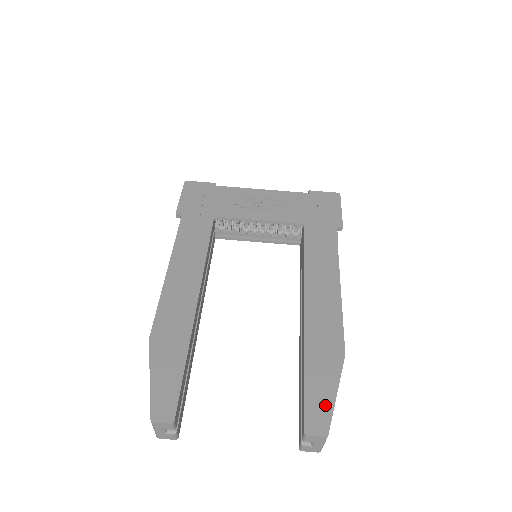
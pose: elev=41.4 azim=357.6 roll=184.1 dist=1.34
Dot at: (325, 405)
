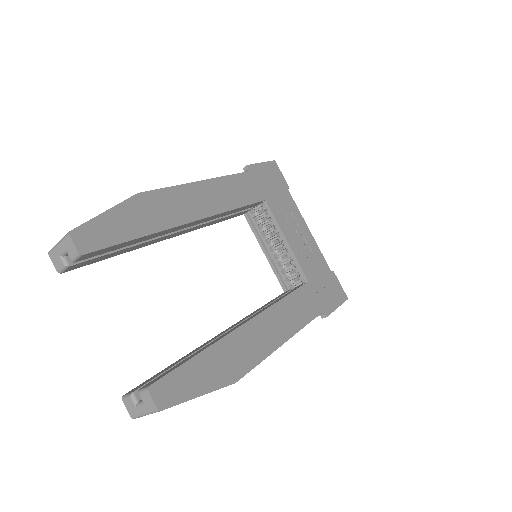
Dot at: (184, 391)
